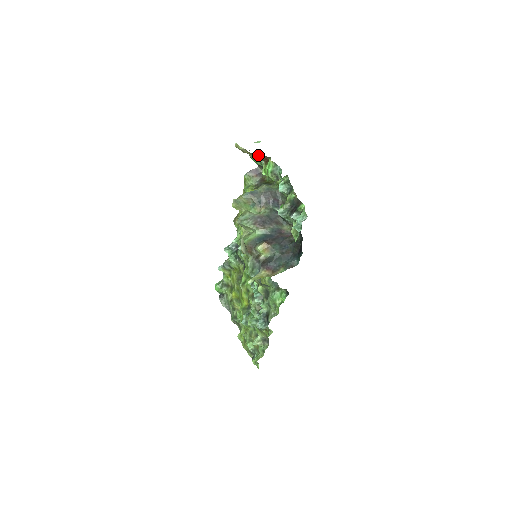
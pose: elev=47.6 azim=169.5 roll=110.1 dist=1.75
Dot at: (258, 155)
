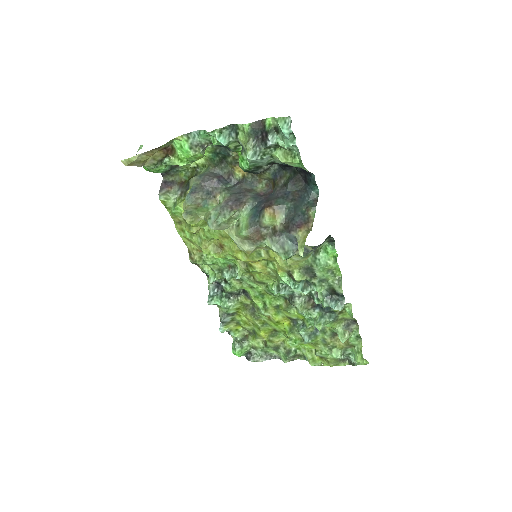
Dot at: (157, 152)
